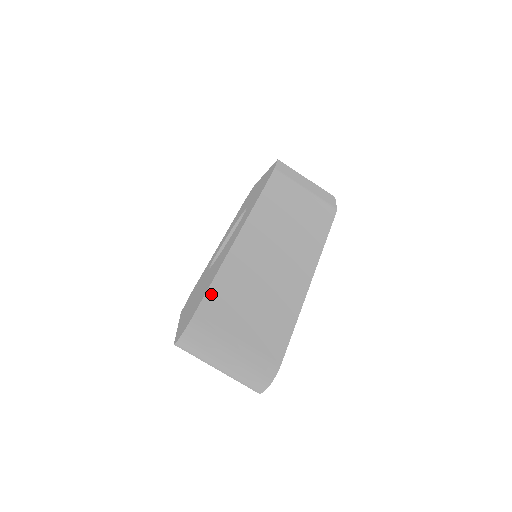
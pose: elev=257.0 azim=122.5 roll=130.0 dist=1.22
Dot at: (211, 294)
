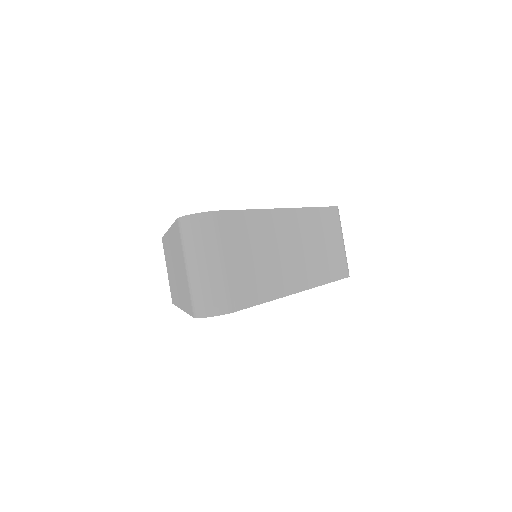
Dot at: (239, 215)
